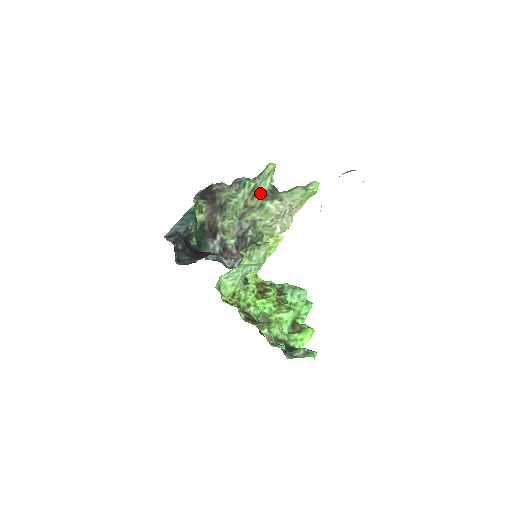
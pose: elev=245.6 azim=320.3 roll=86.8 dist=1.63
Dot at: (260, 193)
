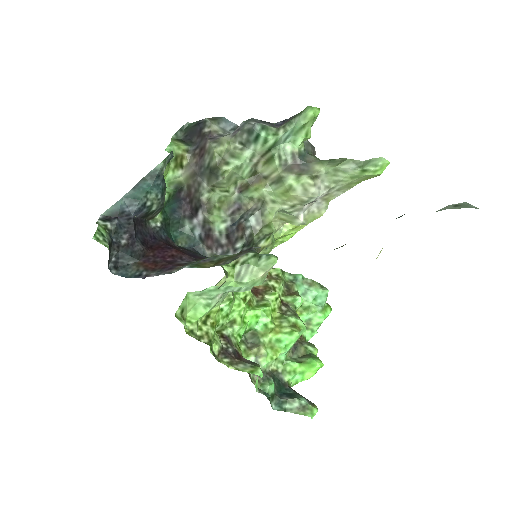
Dot at: (282, 156)
